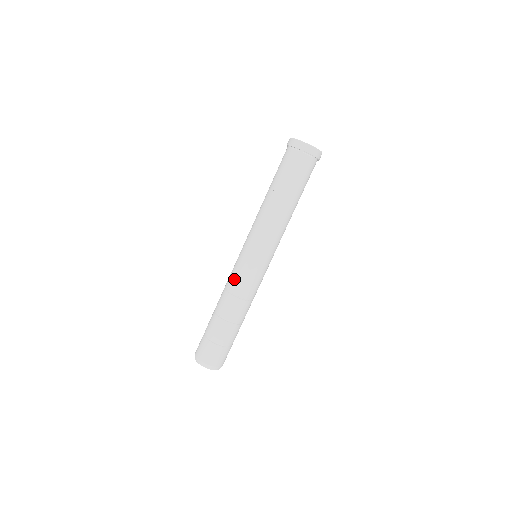
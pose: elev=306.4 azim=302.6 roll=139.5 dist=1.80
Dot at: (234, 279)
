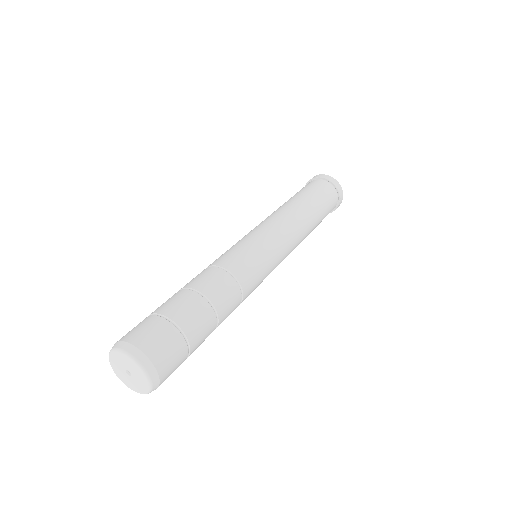
Dot at: (224, 255)
